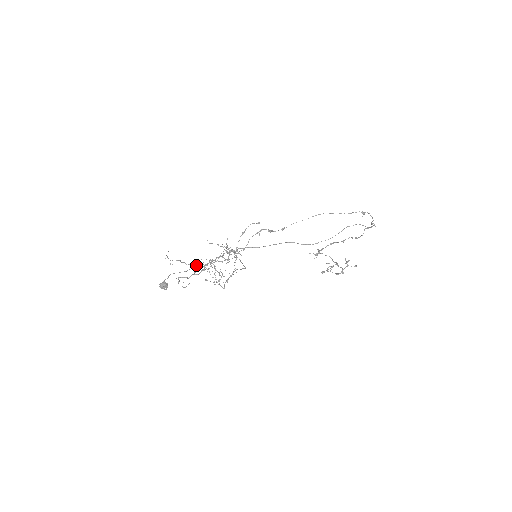
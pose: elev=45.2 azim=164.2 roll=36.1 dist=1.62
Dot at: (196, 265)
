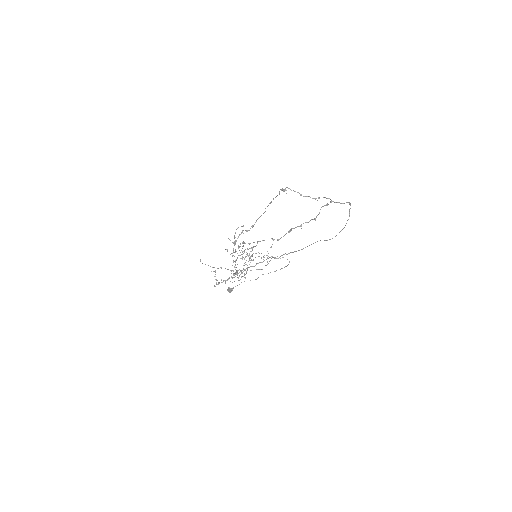
Dot at: (262, 274)
